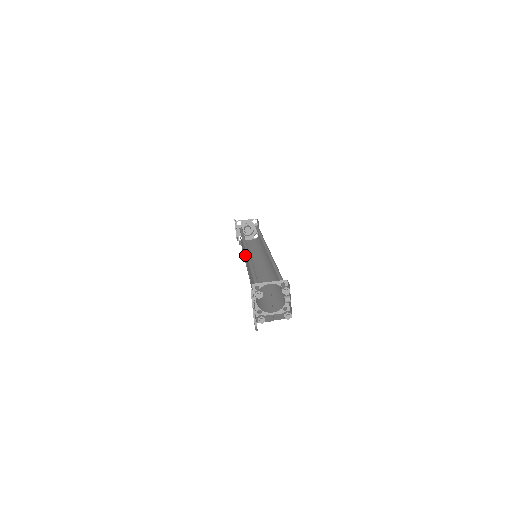
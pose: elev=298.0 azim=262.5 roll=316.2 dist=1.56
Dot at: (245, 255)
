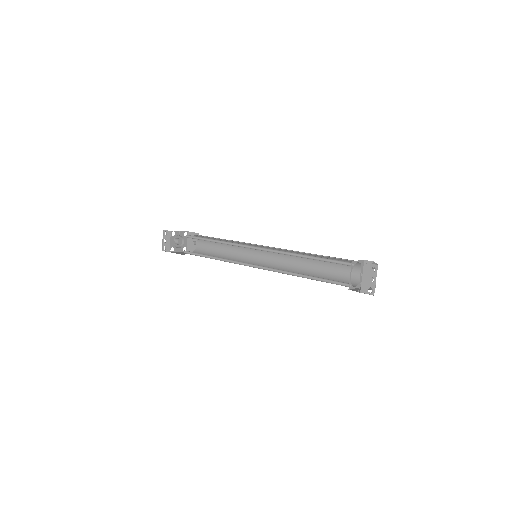
Dot at: occluded
